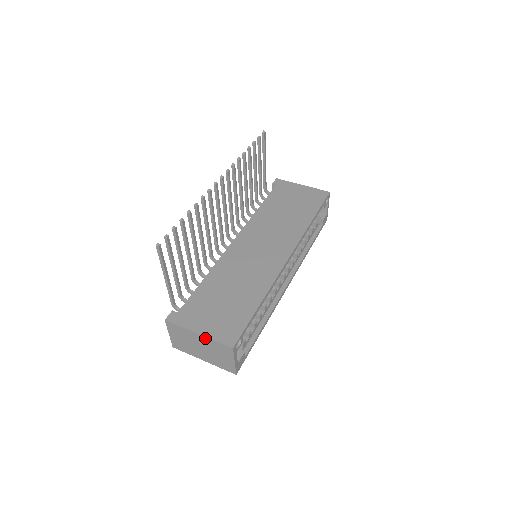
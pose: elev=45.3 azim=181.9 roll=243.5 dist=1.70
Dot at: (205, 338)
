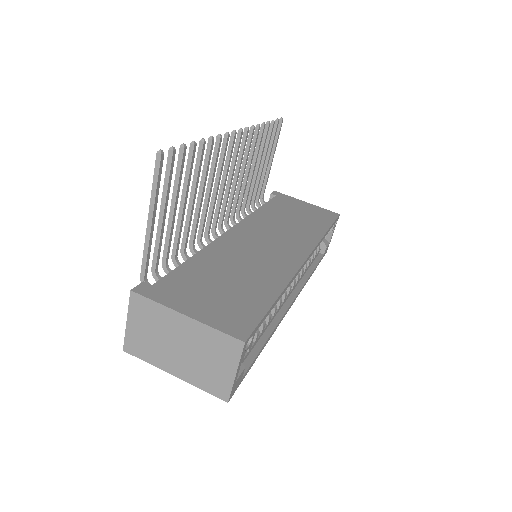
Dot at: (197, 324)
